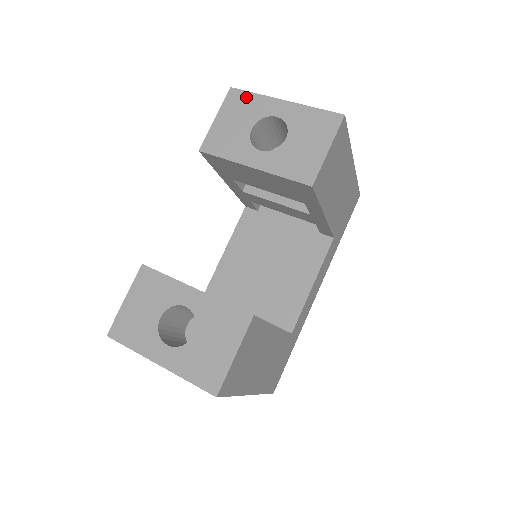
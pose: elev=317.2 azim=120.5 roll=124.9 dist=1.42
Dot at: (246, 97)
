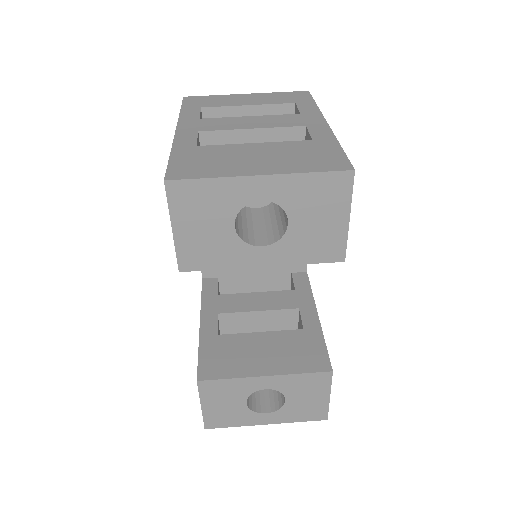
Dot at: (199, 188)
